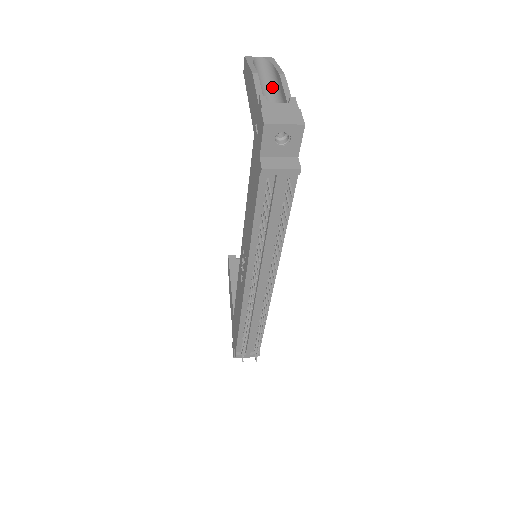
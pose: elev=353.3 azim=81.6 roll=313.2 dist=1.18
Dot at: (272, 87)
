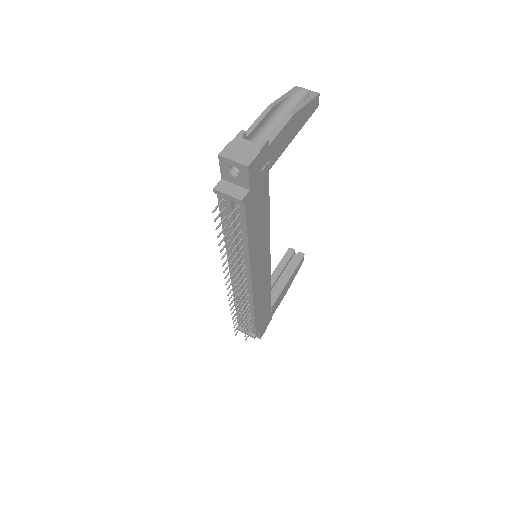
Dot at: occluded
